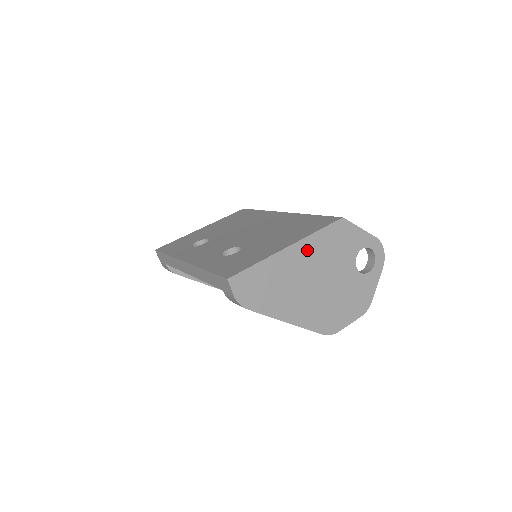
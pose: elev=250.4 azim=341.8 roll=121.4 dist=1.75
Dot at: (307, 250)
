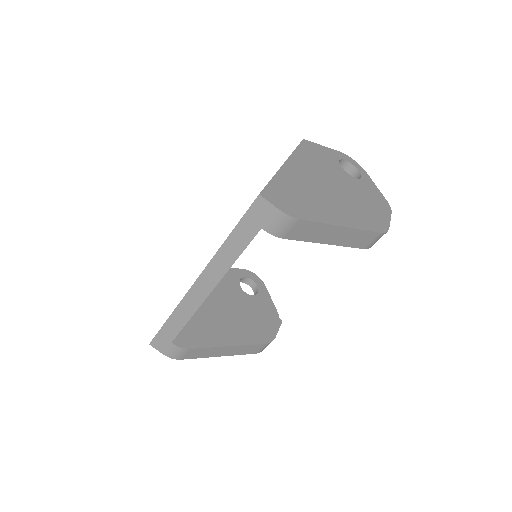
Dot at: (301, 165)
